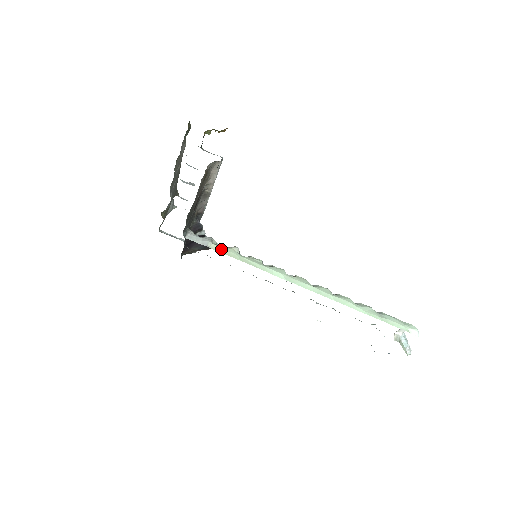
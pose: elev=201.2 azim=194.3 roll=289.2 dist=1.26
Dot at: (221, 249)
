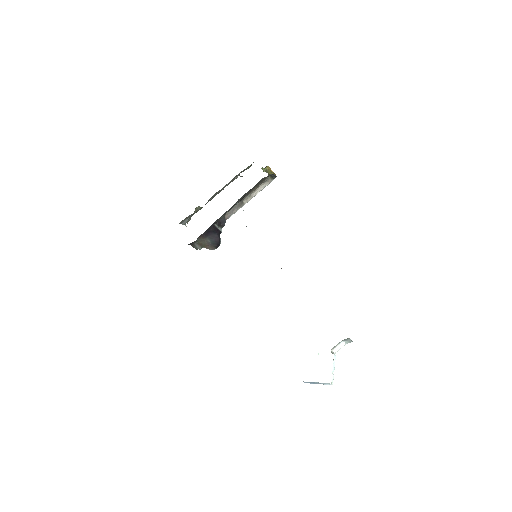
Dot at: occluded
